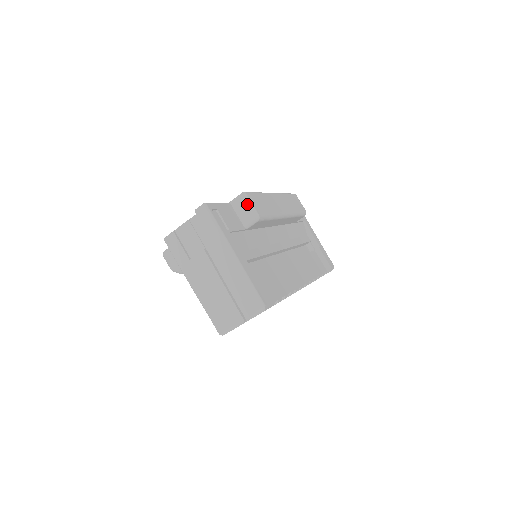
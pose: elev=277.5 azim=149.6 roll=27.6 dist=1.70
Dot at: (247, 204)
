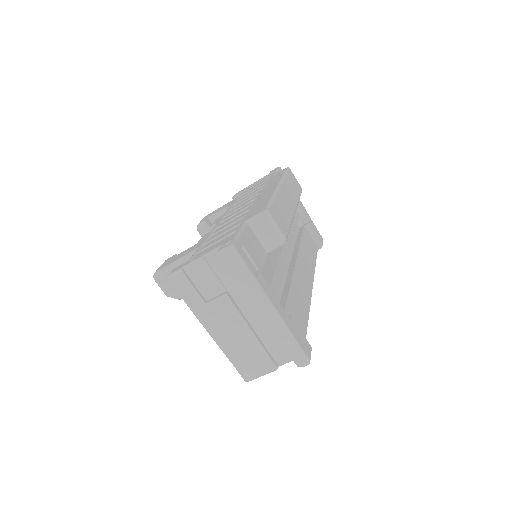
Dot at: (271, 226)
